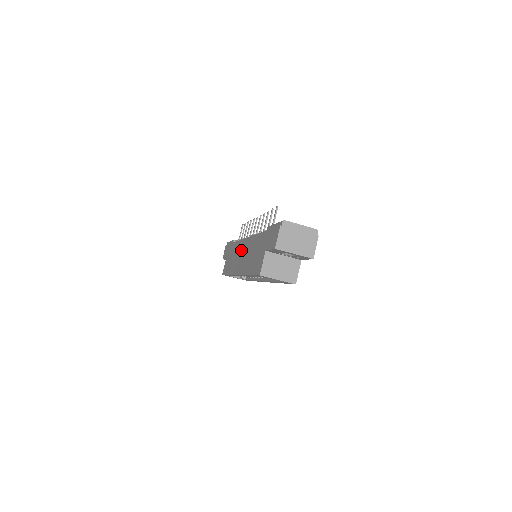
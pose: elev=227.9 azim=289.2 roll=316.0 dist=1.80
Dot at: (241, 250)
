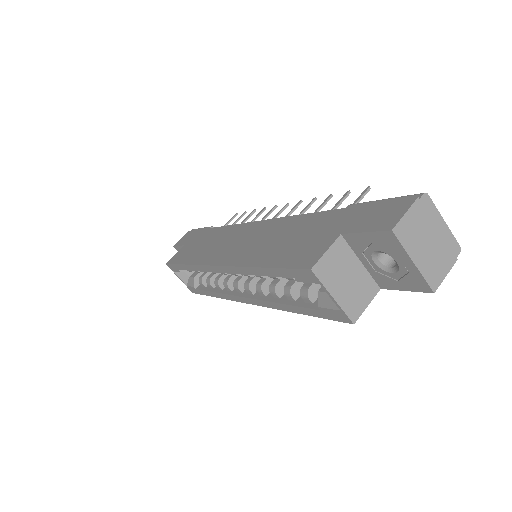
Dot at: (238, 235)
